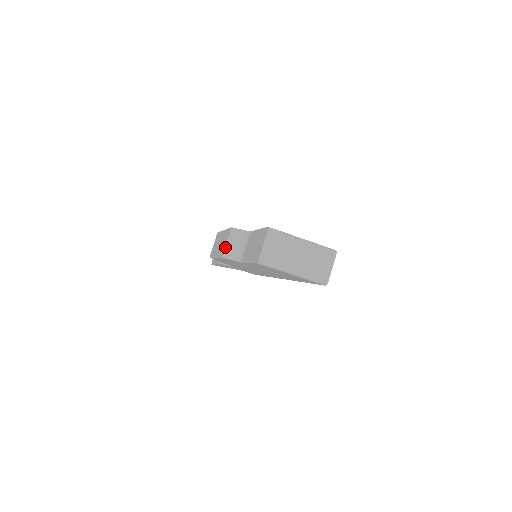
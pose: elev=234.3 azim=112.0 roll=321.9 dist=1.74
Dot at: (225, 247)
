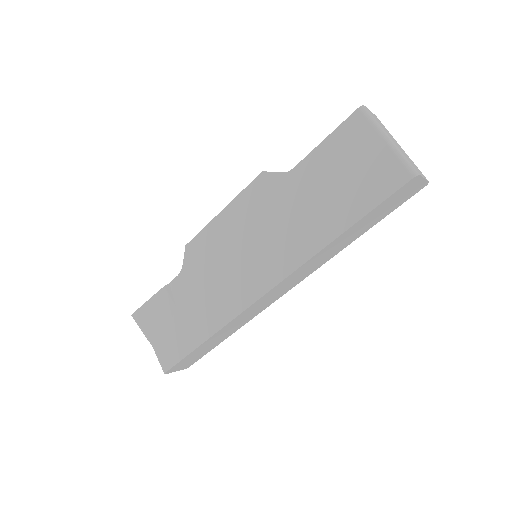
Dot at: occluded
